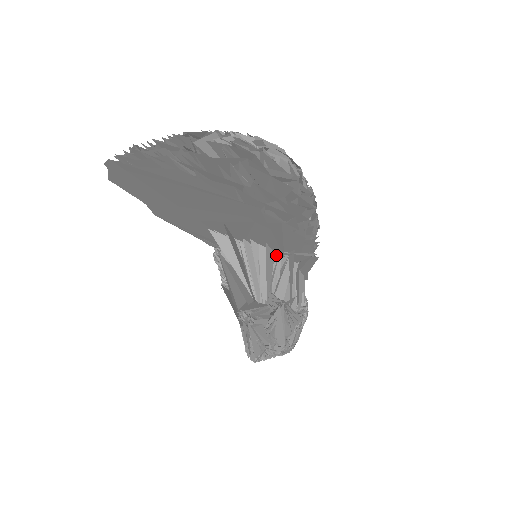
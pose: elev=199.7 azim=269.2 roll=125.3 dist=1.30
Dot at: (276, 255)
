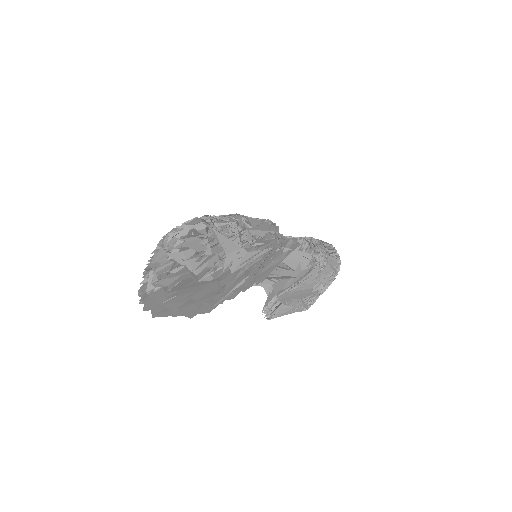
Dot at: occluded
